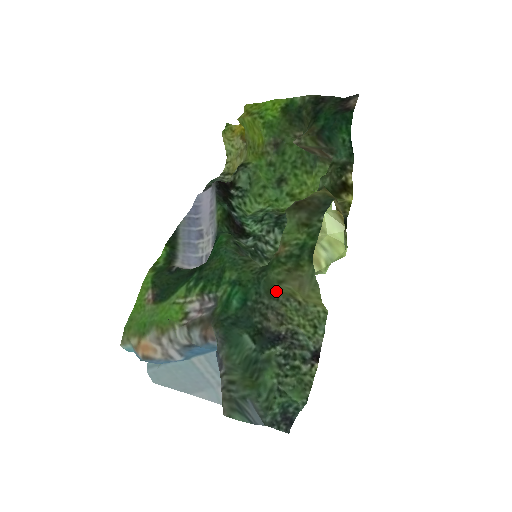
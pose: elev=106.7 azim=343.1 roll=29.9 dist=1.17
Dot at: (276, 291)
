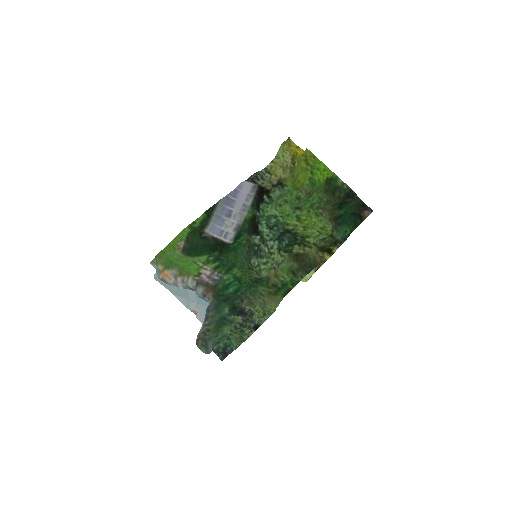
Dot at: (256, 294)
